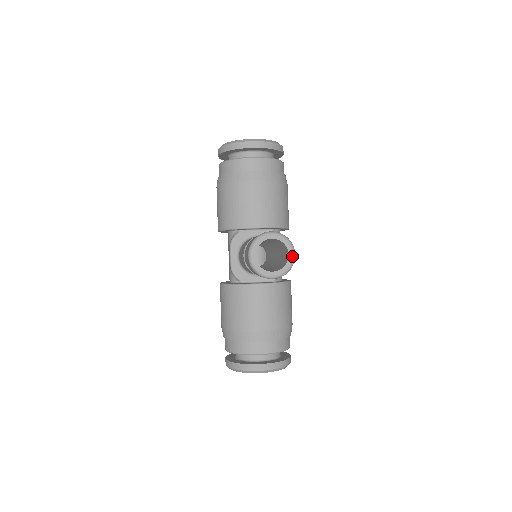
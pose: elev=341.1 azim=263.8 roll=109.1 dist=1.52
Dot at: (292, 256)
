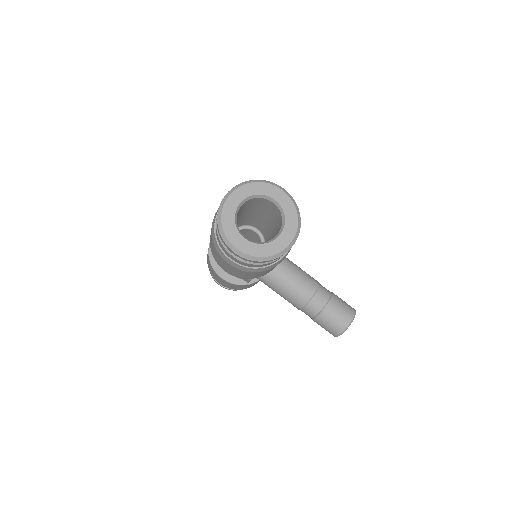
Dot at: occluded
